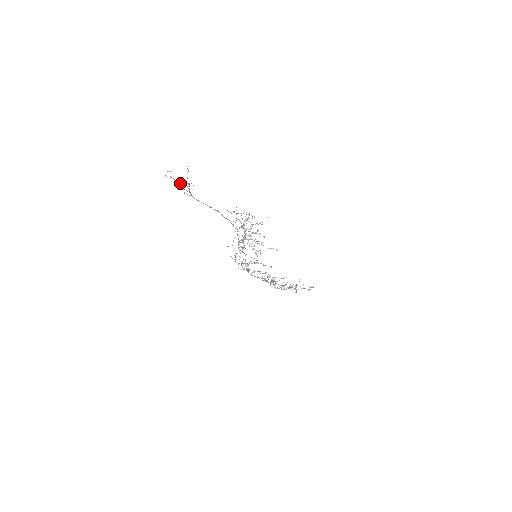
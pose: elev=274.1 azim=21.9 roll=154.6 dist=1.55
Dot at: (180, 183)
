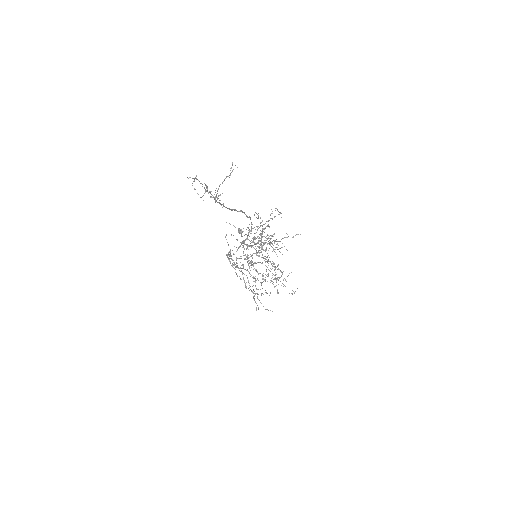
Dot at: occluded
